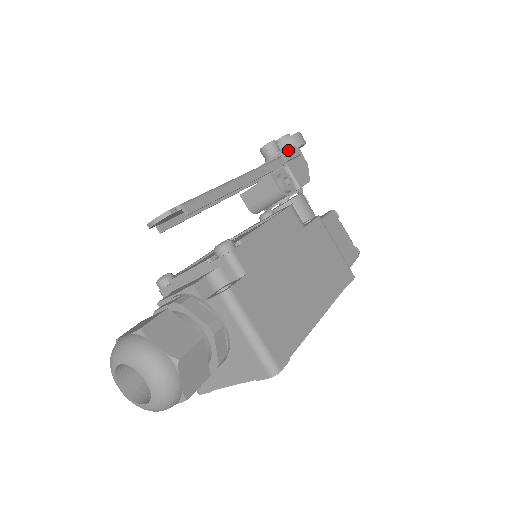
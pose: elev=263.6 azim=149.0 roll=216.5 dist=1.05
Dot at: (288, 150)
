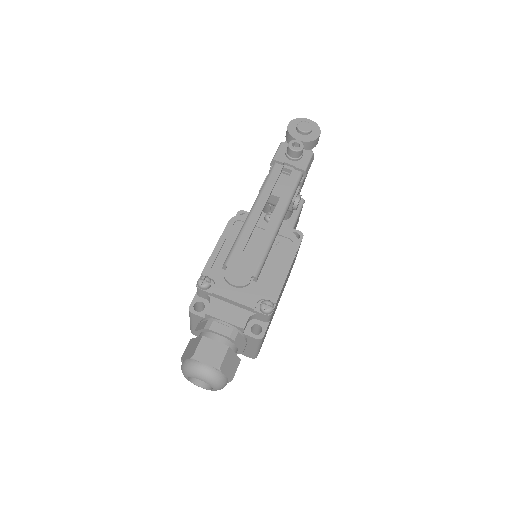
Dot at: (309, 164)
